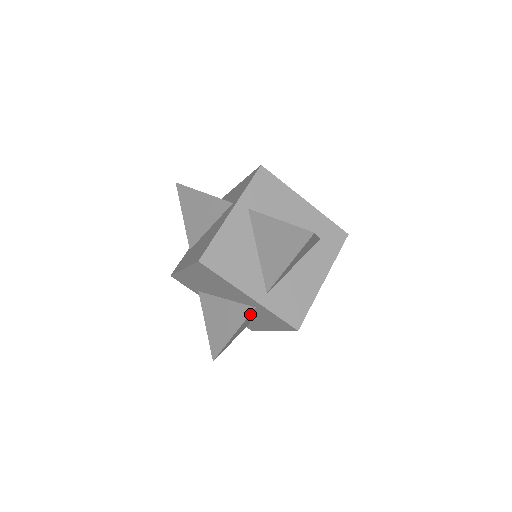
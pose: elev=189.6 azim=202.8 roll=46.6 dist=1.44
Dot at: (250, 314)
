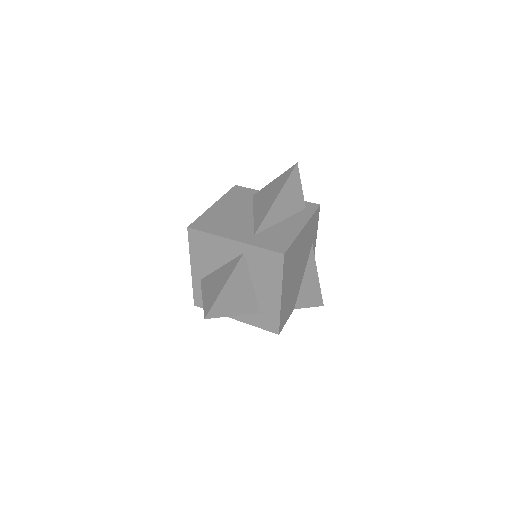
Dot at: occluded
